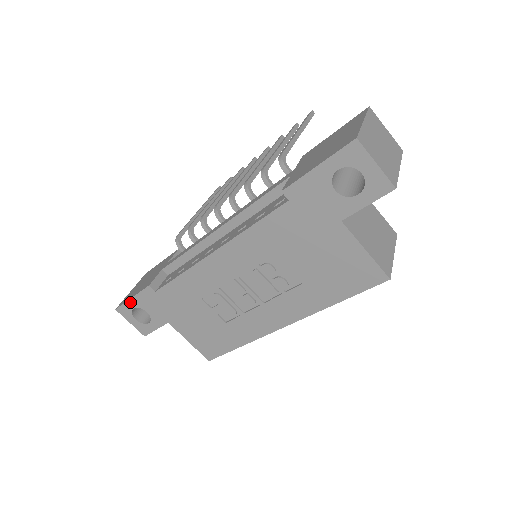
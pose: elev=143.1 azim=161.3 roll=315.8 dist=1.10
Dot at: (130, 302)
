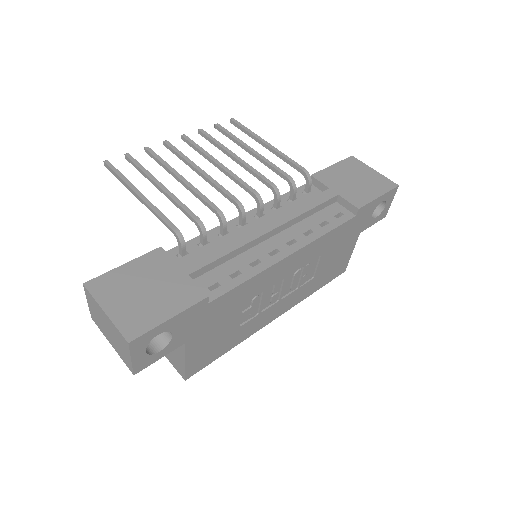
Dot at: (163, 325)
